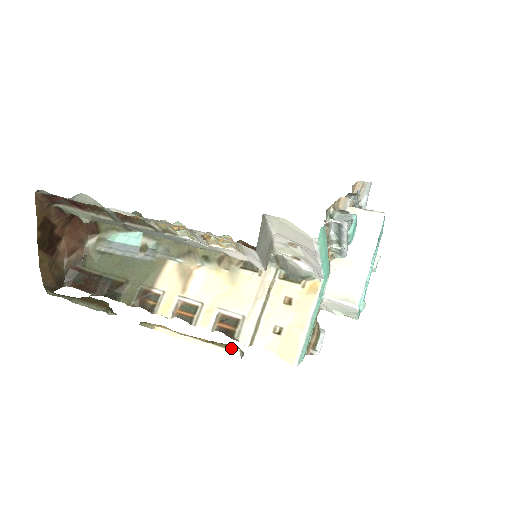
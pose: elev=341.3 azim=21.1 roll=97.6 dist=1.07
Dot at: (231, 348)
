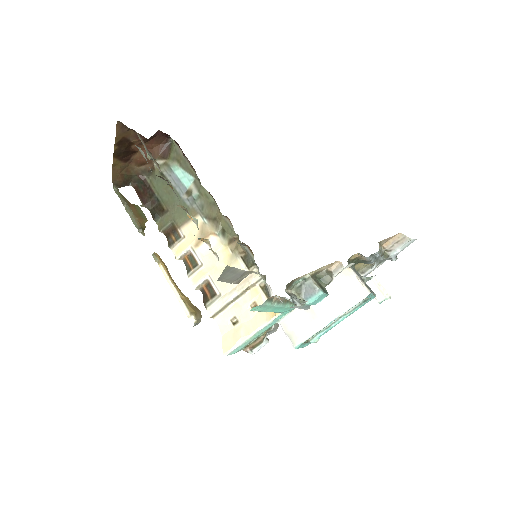
Dot at: (192, 315)
